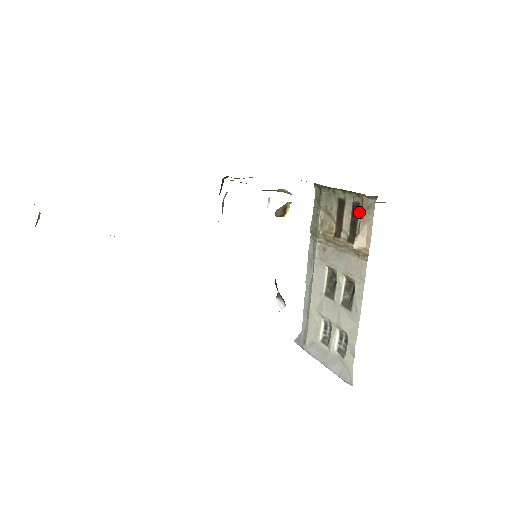
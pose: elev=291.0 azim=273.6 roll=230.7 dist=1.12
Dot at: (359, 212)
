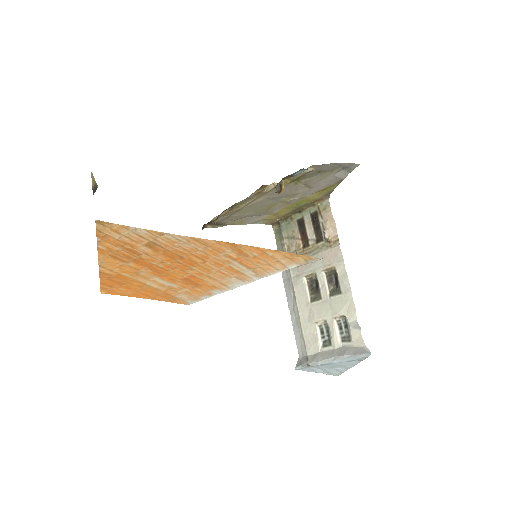
Dot at: (318, 217)
